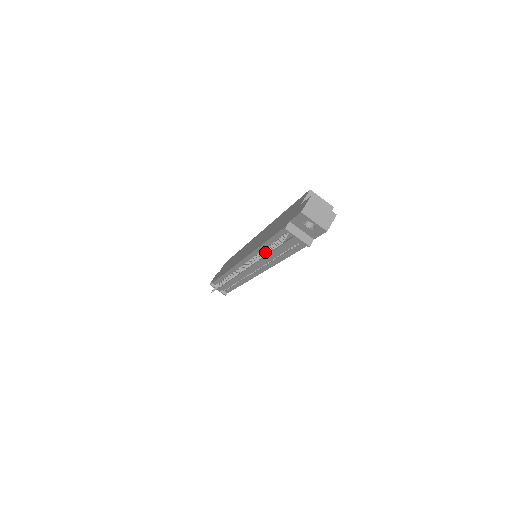
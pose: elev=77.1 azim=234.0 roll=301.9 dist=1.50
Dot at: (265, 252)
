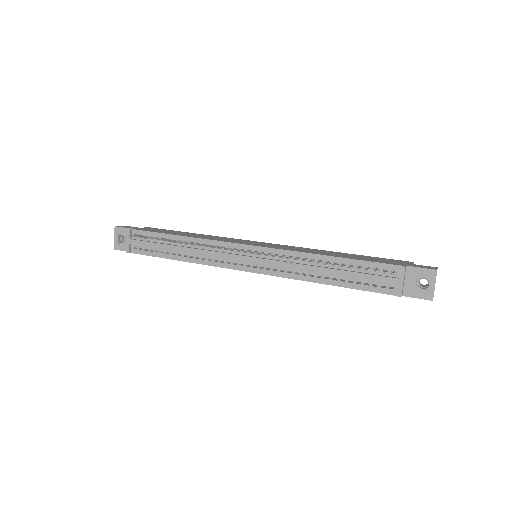
Dot at: (335, 264)
